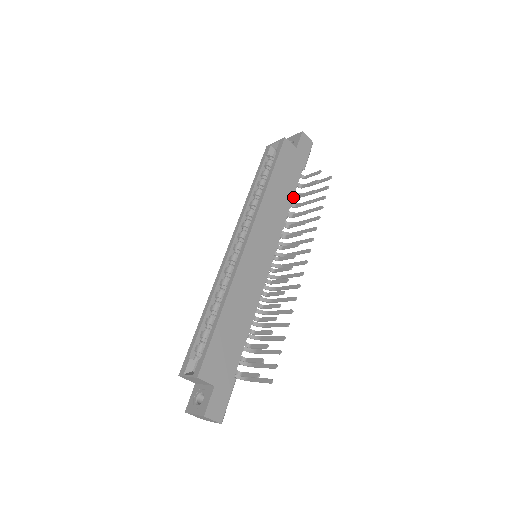
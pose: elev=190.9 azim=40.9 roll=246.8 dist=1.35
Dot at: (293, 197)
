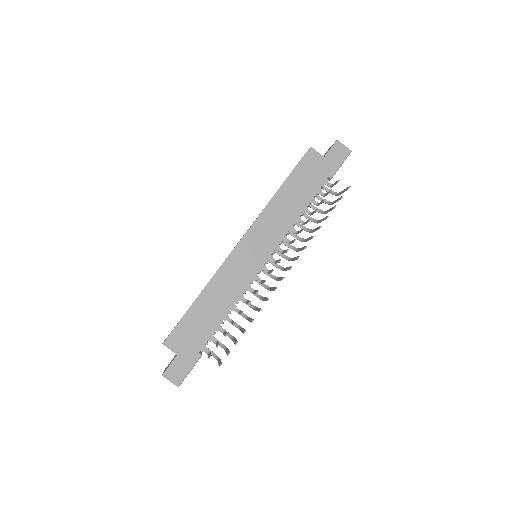
Dot at: (309, 205)
